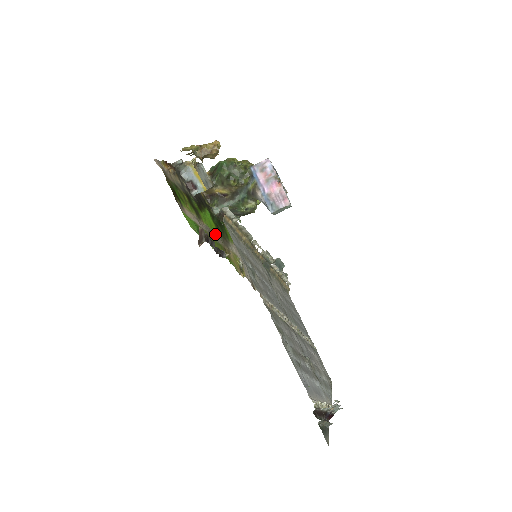
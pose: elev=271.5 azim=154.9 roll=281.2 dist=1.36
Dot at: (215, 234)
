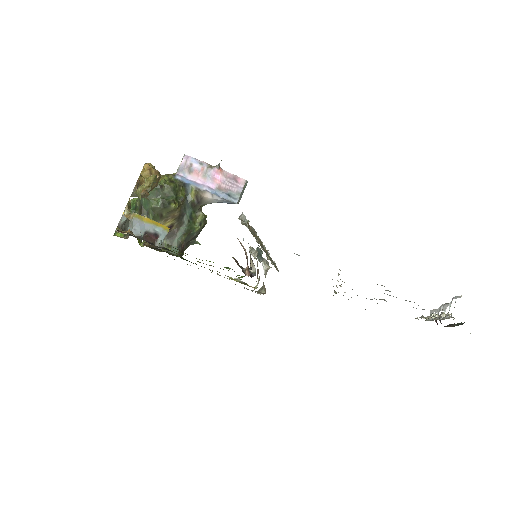
Dot at: occluded
